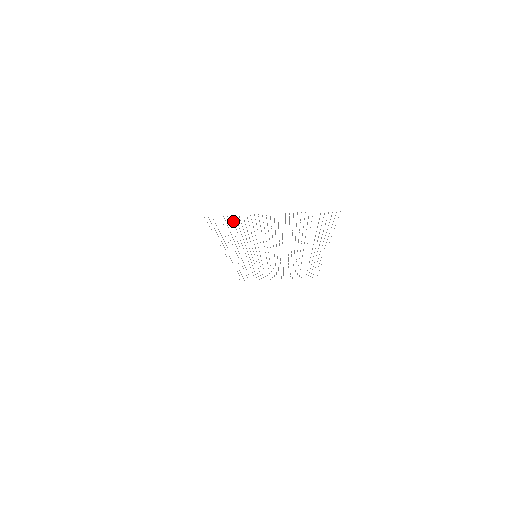
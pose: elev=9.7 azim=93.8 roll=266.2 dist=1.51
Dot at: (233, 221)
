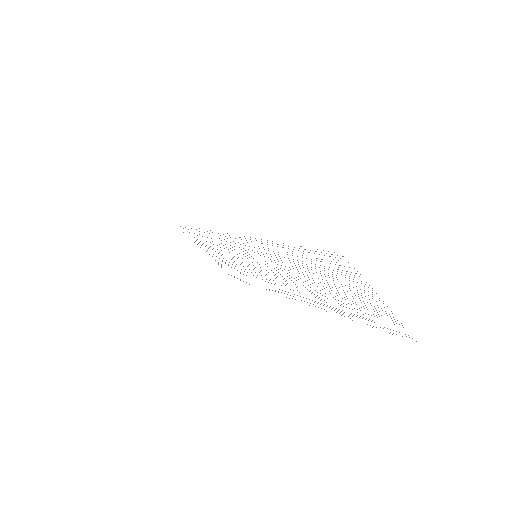
Dot at: occluded
